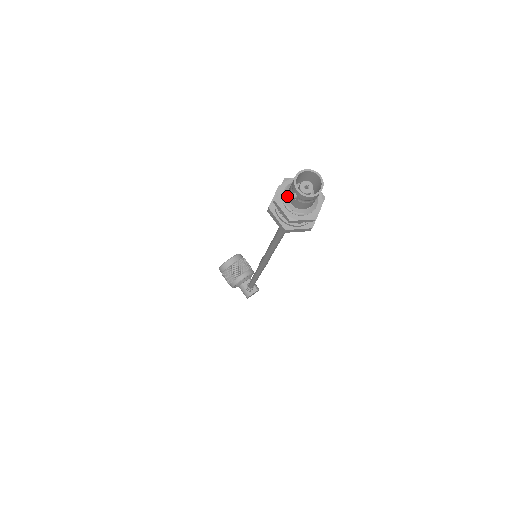
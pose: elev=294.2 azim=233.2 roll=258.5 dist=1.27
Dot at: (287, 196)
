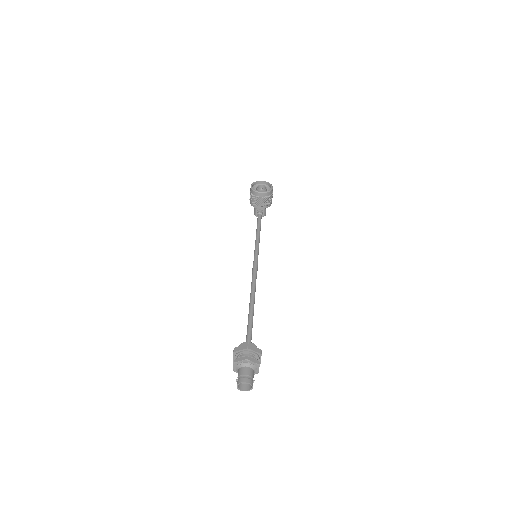
Dot at: (239, 368)
